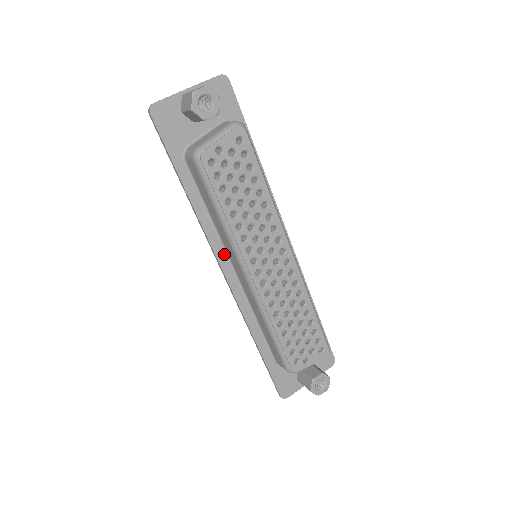
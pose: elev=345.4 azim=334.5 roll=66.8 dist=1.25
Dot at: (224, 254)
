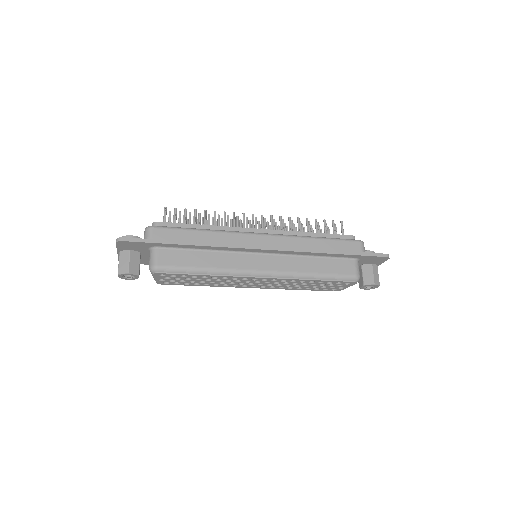
Dot at: occluded
